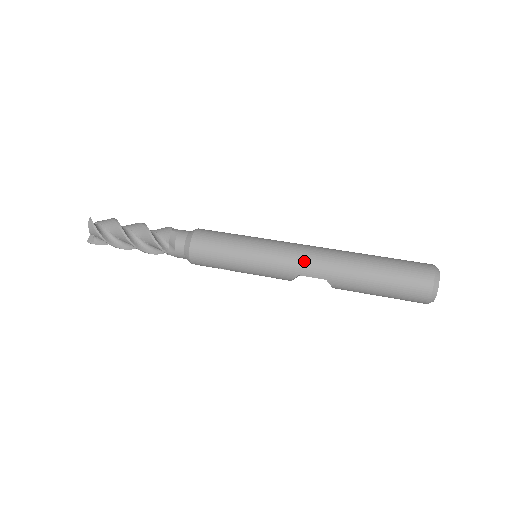
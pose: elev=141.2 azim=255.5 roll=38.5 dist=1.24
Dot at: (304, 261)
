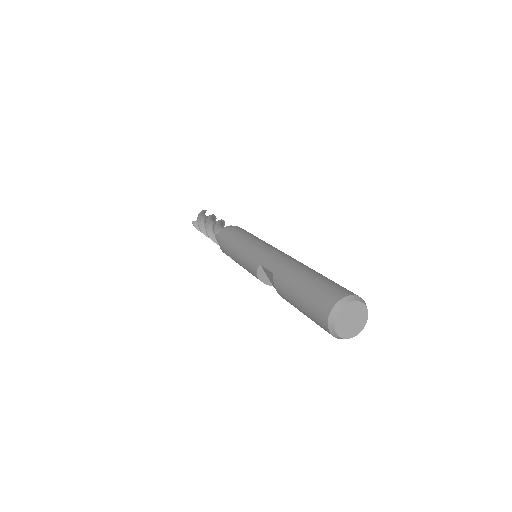
Dot at: (272, 254)
